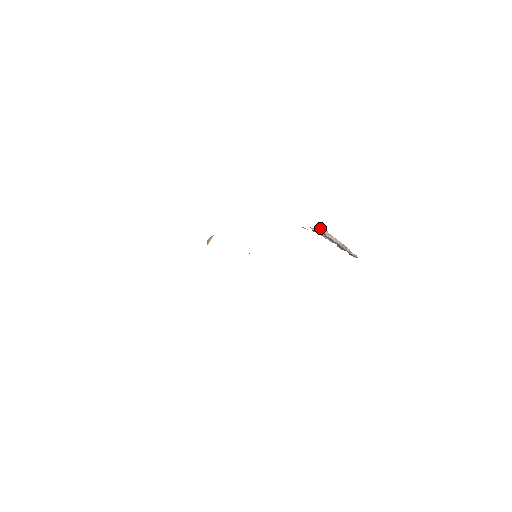
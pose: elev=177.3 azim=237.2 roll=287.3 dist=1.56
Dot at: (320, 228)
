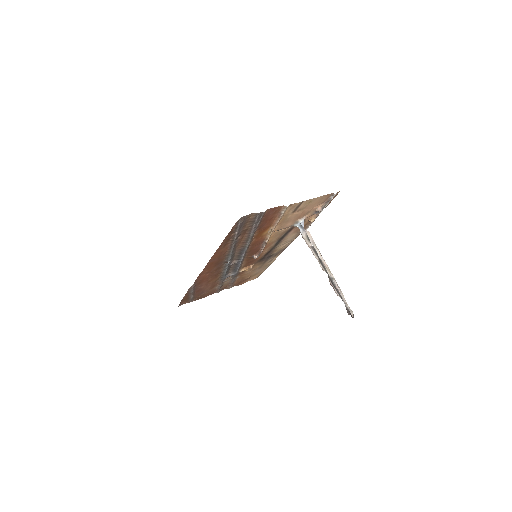
Dot at: (306, 230)
